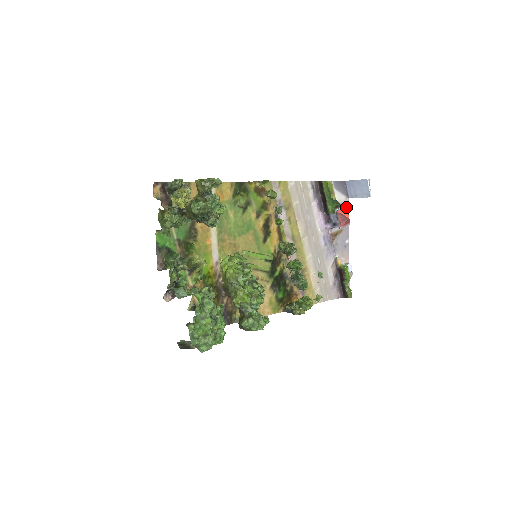
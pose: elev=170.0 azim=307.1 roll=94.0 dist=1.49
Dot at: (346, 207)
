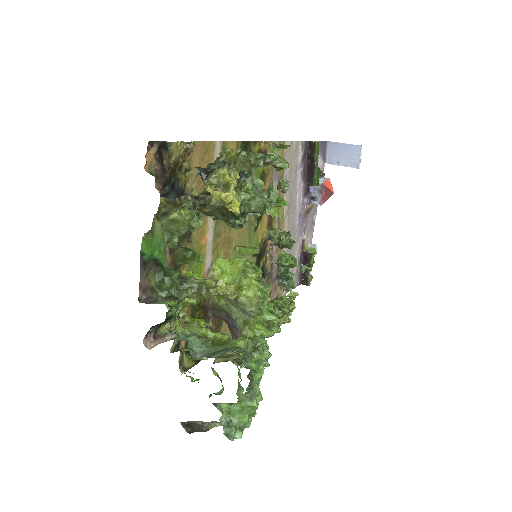
Dot at: occluded
